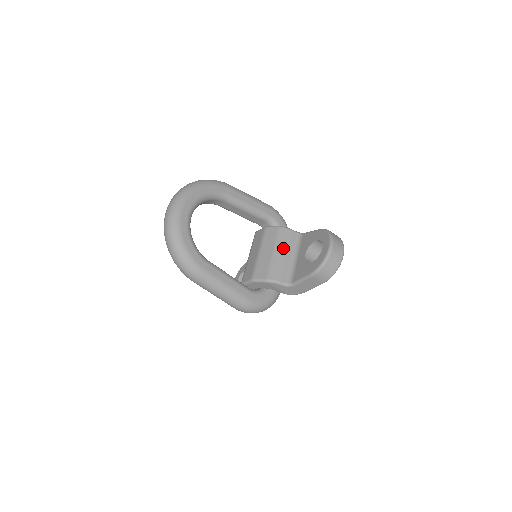
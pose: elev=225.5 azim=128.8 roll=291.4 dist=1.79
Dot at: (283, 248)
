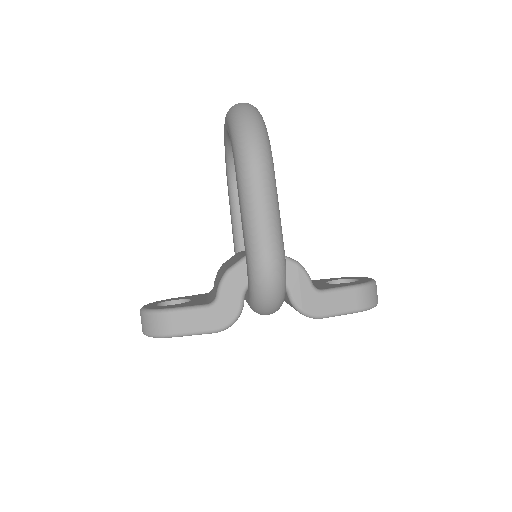
Dot at: occluded
